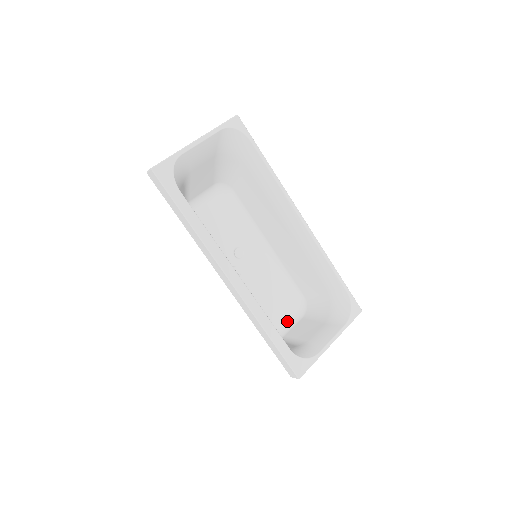
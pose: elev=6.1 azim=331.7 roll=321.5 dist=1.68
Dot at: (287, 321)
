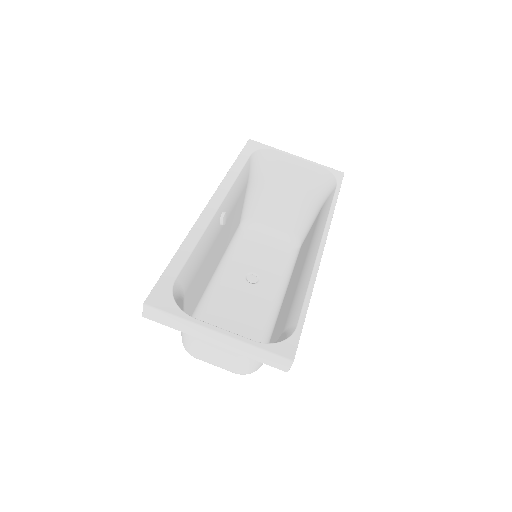
Dot at: occluded
